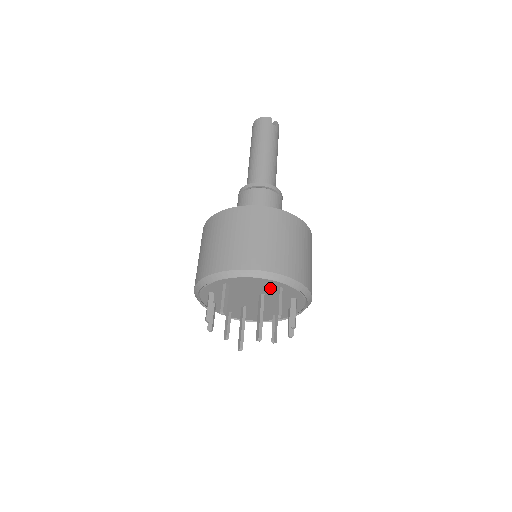
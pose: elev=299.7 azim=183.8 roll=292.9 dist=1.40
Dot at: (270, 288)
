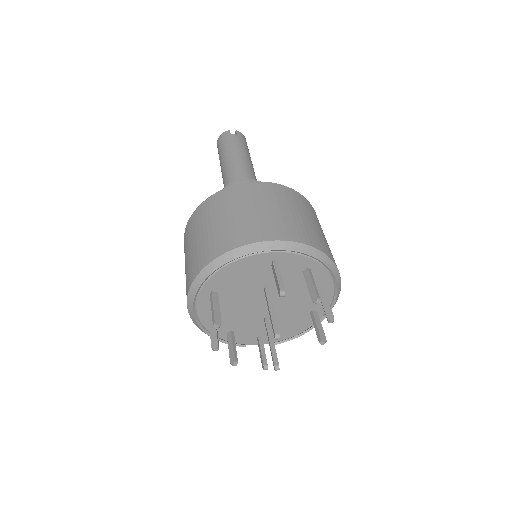
Dot at: (264, 270)
